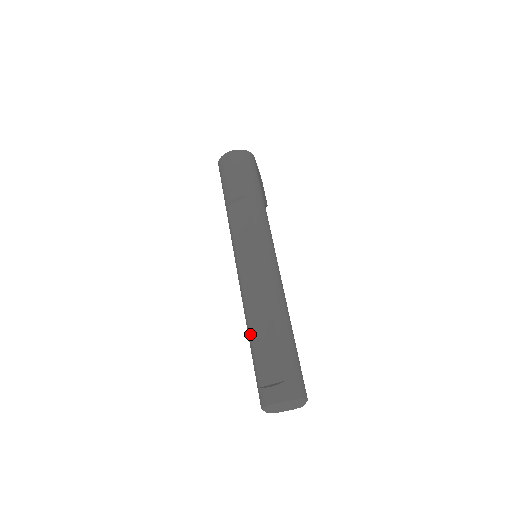
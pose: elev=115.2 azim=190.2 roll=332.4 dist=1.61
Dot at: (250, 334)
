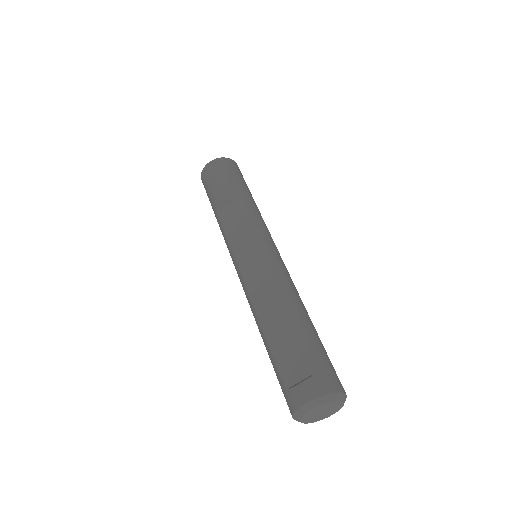
Dot at: (263, 333)
